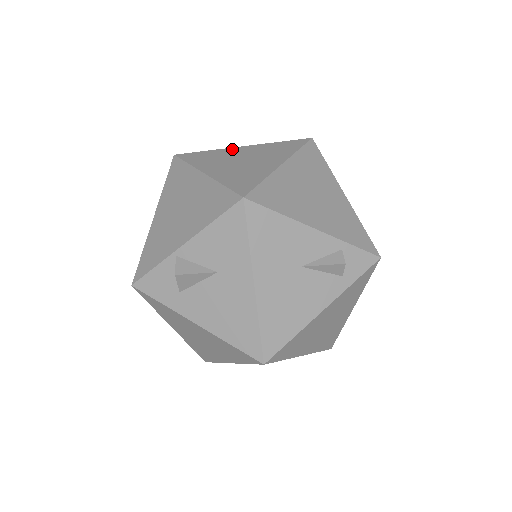
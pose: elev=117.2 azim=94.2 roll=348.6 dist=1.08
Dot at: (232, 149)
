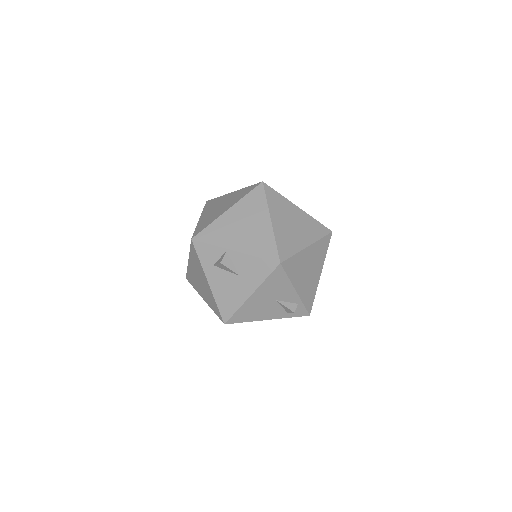
Dot at: (293, 205)
